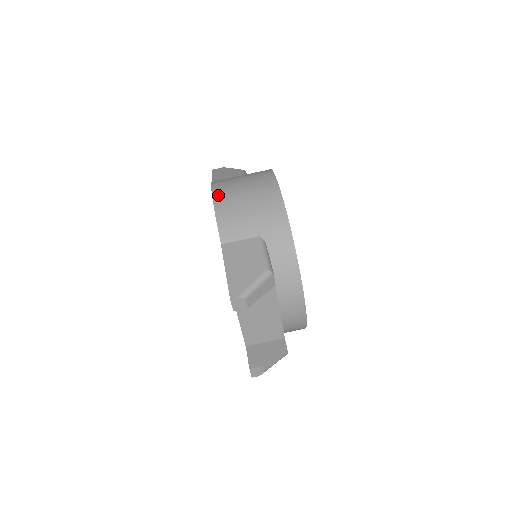
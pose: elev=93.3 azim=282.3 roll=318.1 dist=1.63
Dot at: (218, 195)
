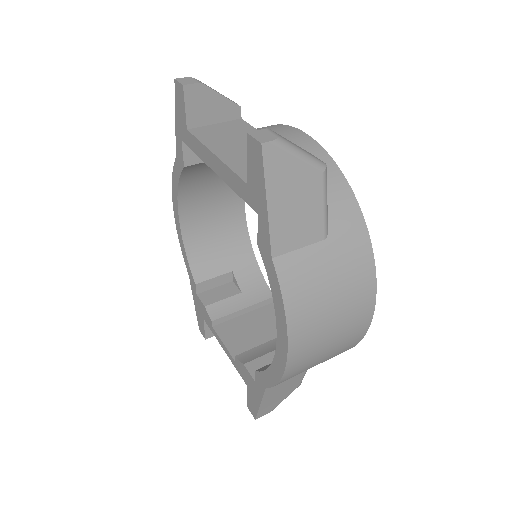
Dot at: occluded
